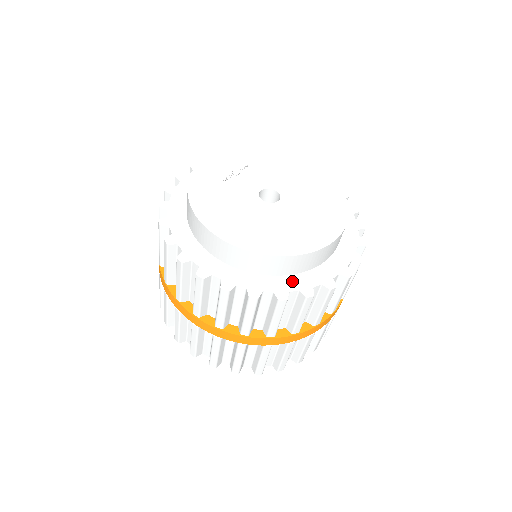
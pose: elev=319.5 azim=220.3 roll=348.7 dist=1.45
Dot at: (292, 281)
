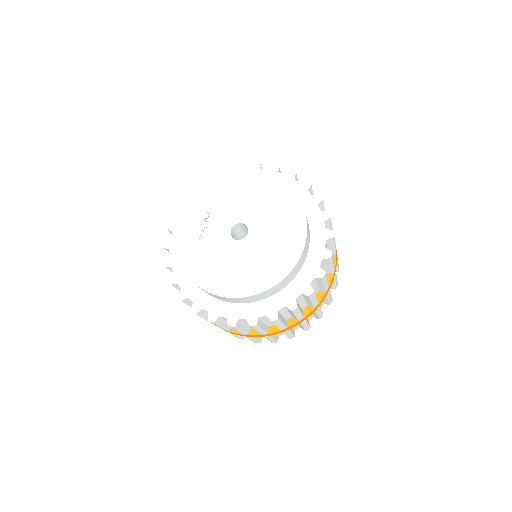
Dot at: (293, 288)
